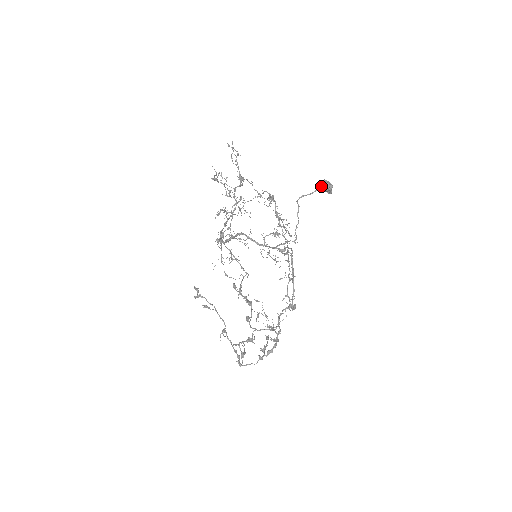
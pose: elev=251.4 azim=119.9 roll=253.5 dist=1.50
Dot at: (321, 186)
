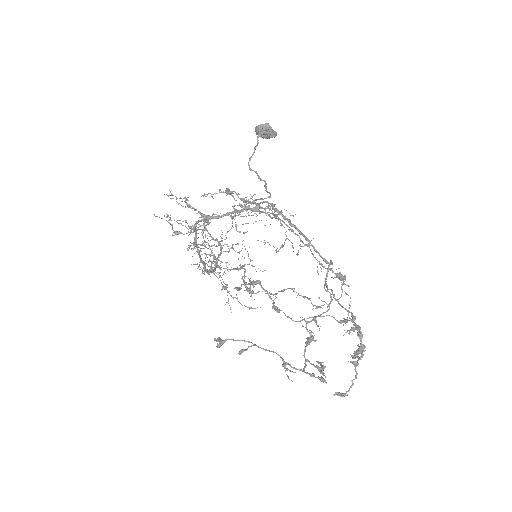
Dot at: (258, 134)
